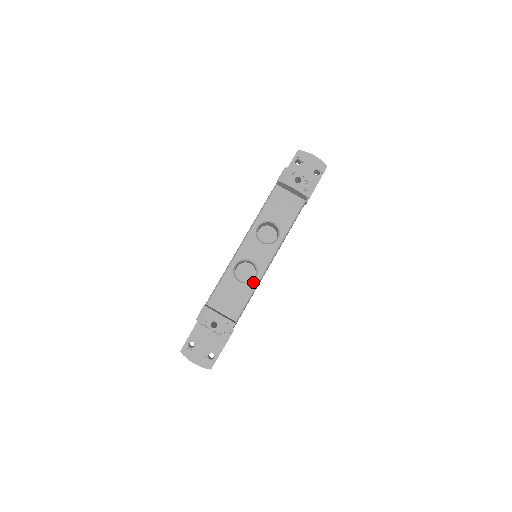
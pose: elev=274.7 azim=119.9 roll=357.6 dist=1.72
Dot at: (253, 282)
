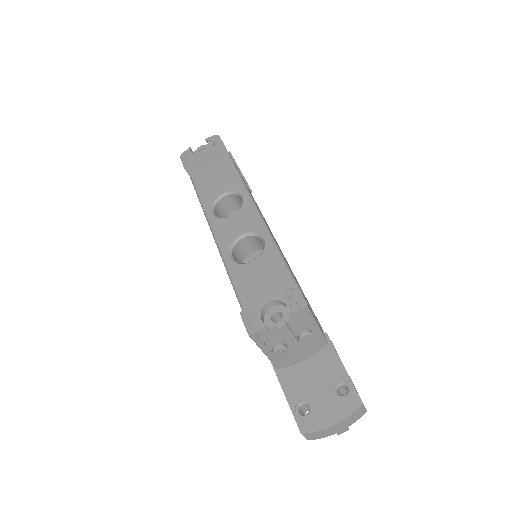
Dot at: (266, 245)
